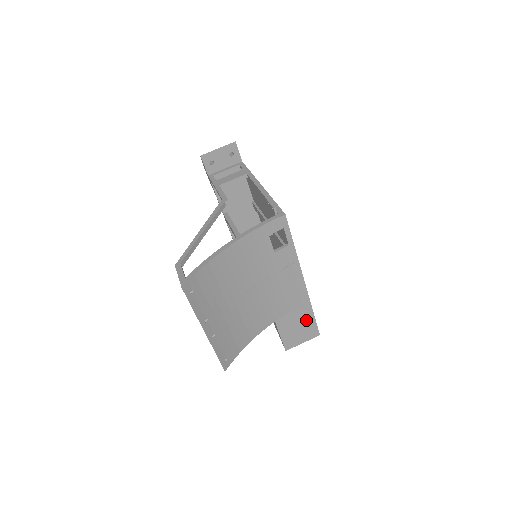
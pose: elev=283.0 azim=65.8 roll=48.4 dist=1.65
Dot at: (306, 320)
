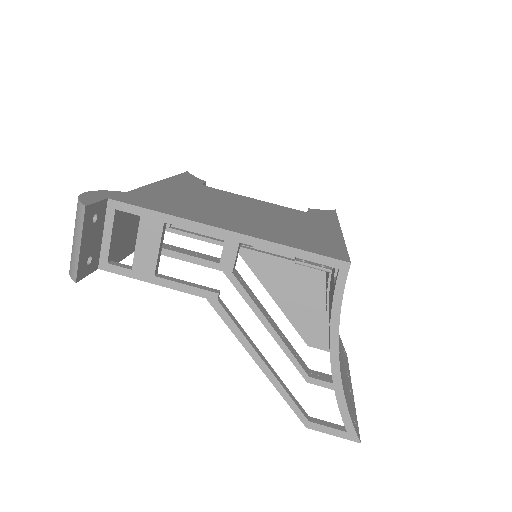
Dot at: occluded
